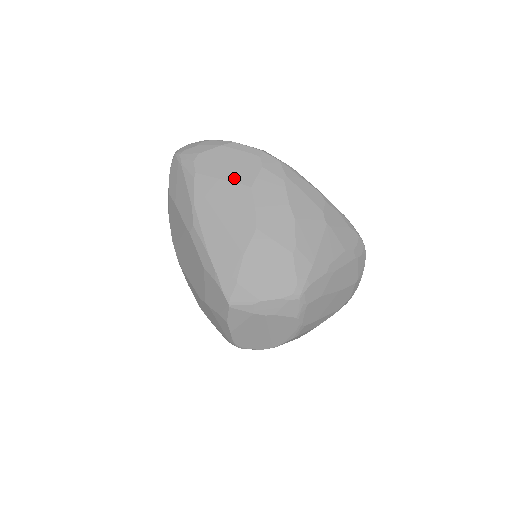
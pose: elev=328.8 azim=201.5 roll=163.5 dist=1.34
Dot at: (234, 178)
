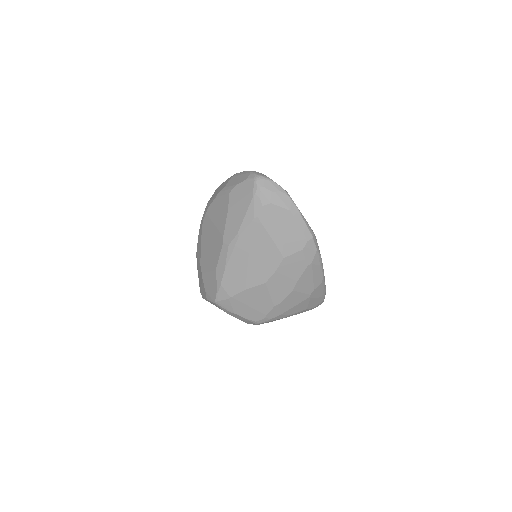
Dot at: (279, 243)
